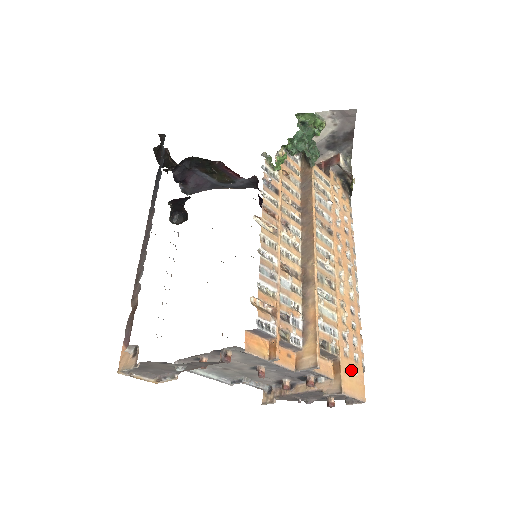
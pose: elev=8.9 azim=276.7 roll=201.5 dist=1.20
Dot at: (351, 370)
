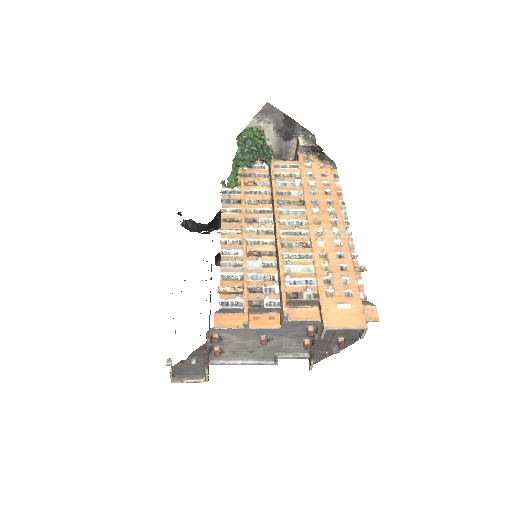
Dot at: (338, 306)
